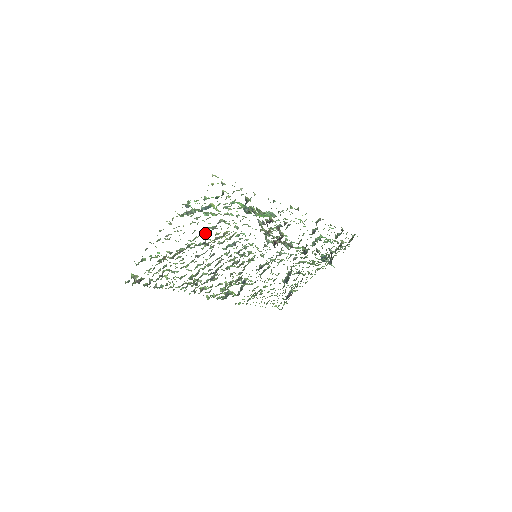
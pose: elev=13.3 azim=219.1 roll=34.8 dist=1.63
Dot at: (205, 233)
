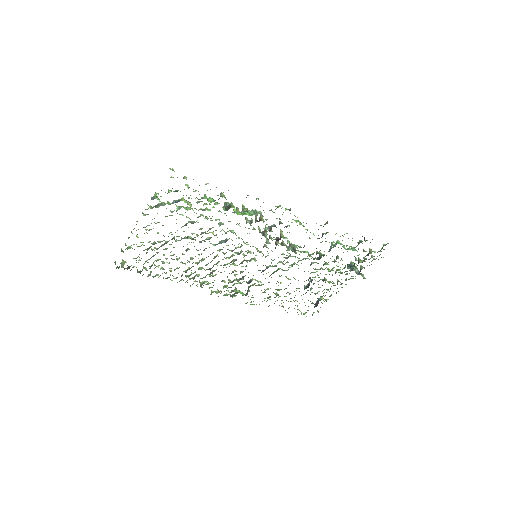
Dot at: (188, 227)
